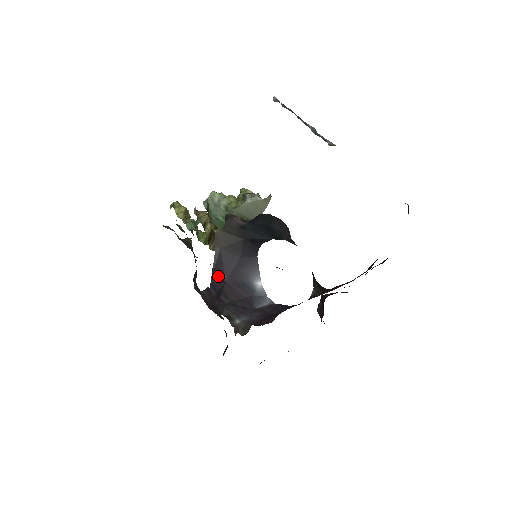
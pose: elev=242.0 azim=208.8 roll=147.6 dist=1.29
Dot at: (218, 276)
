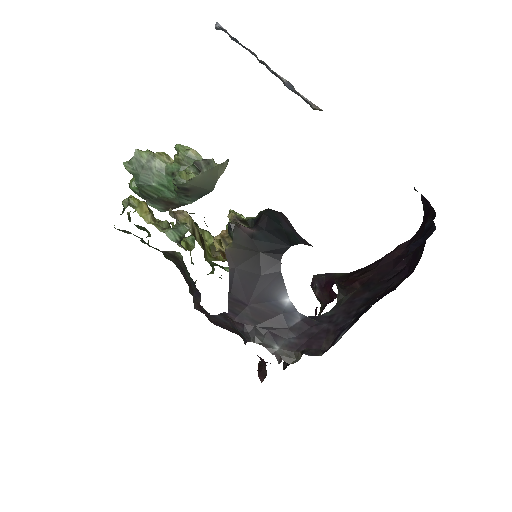
Dot at: (237, 300)
